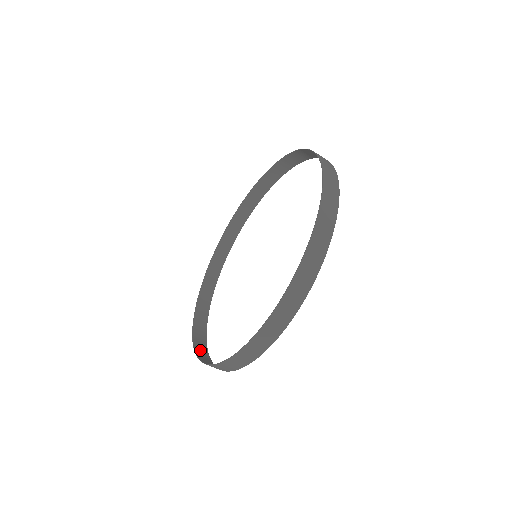
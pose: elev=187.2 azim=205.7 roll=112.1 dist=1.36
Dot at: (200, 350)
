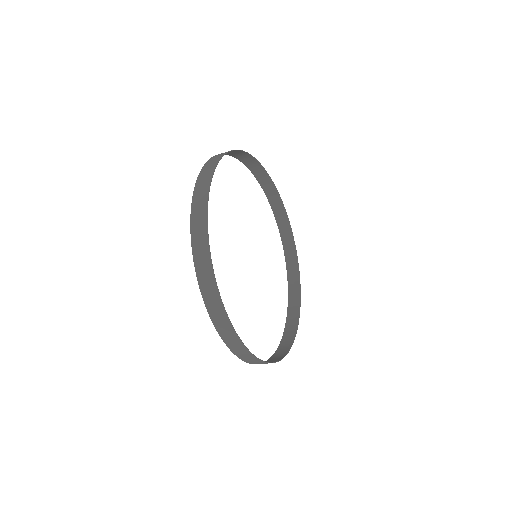
Dot at: (293, 295)
